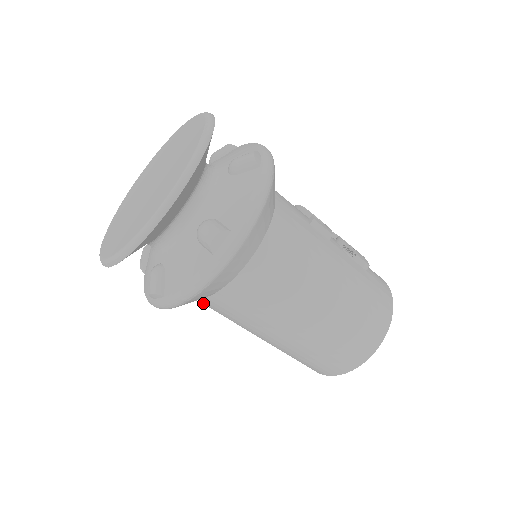
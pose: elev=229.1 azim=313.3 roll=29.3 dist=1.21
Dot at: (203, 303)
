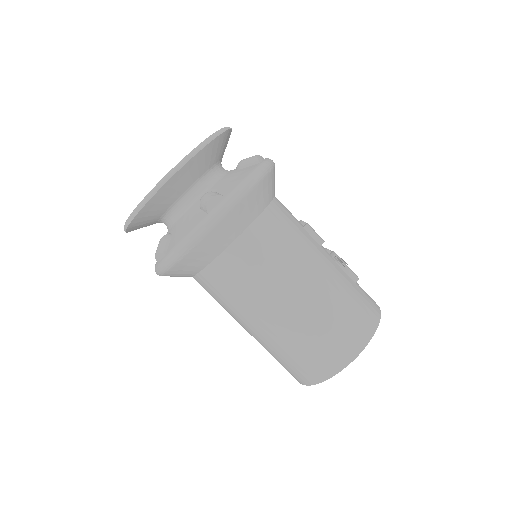
Dot at: (201, 282)
